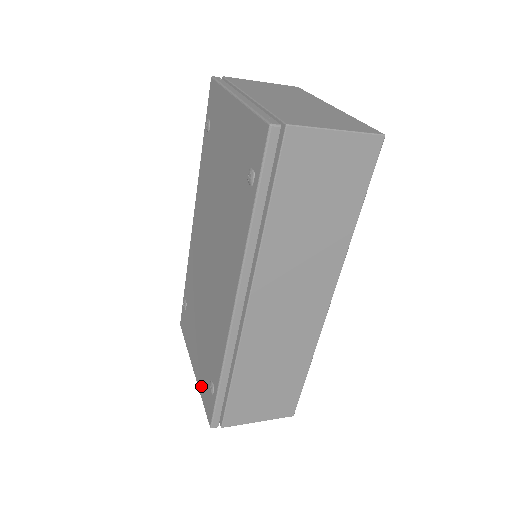
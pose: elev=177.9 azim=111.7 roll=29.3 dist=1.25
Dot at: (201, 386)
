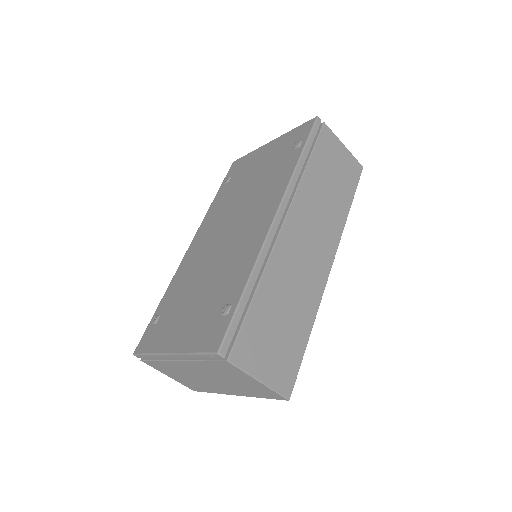
Dot at: (194, 341)
